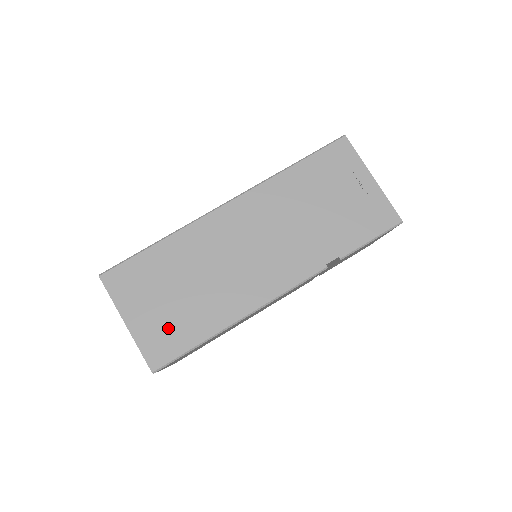
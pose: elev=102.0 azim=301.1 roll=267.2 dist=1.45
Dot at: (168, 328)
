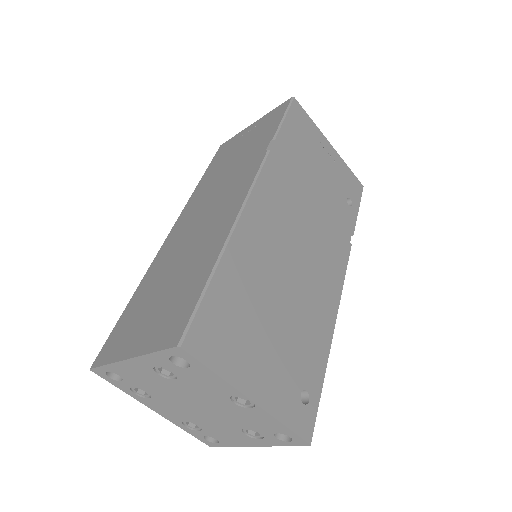
Dot at: (171, 310)
